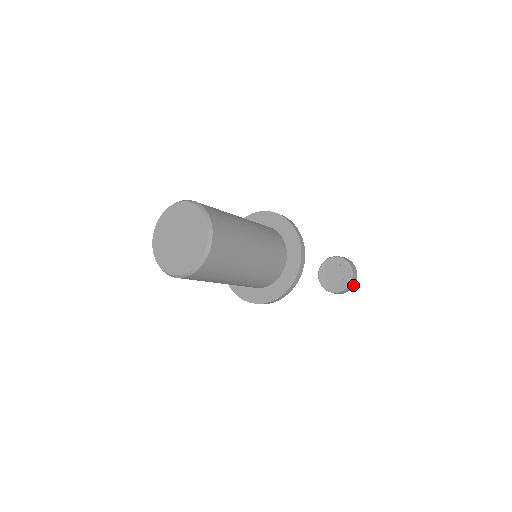
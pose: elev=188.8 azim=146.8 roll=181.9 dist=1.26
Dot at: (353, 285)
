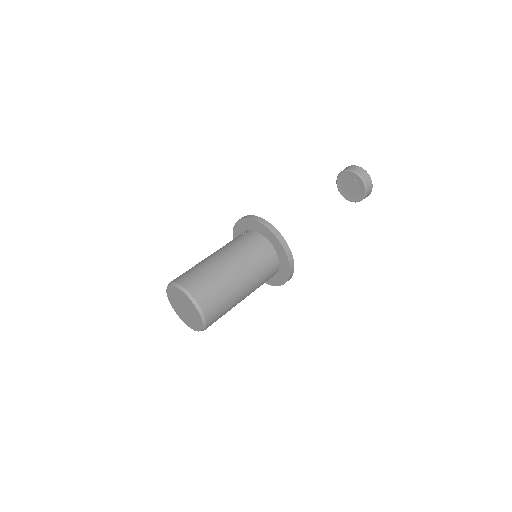
Dot at: (371, 189)
